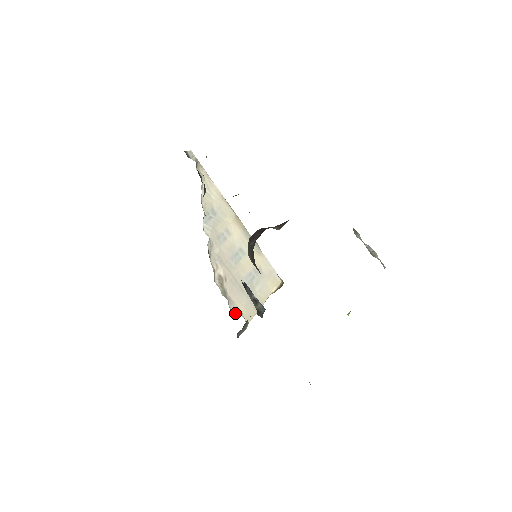
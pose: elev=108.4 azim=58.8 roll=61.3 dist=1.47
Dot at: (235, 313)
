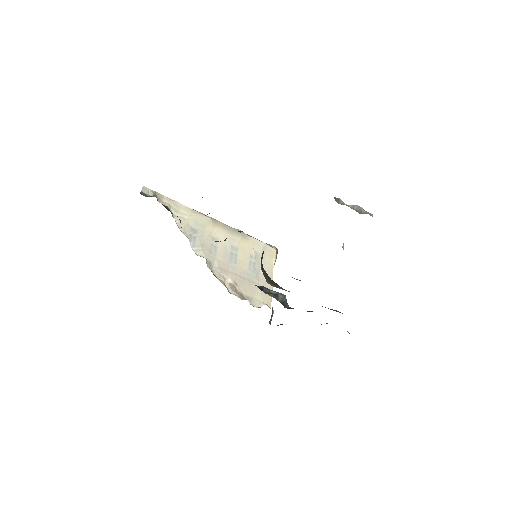
Dot at: (258, 306)
